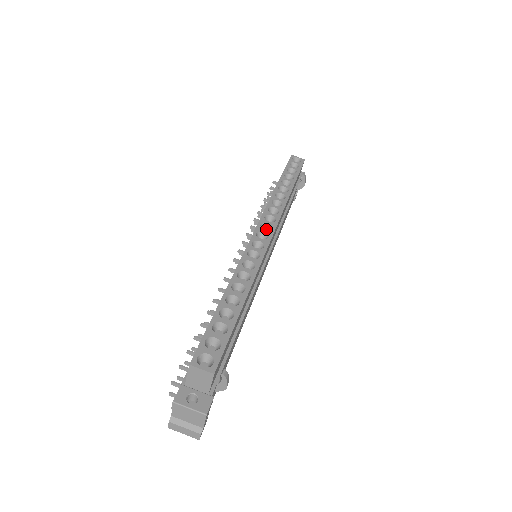
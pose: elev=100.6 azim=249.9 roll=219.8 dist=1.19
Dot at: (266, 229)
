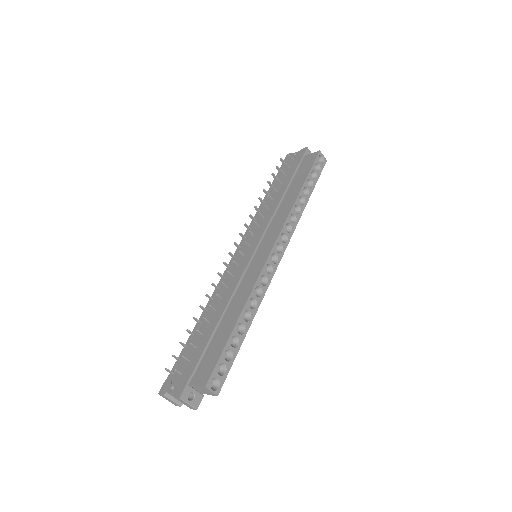
Dot at: (277, 246)
